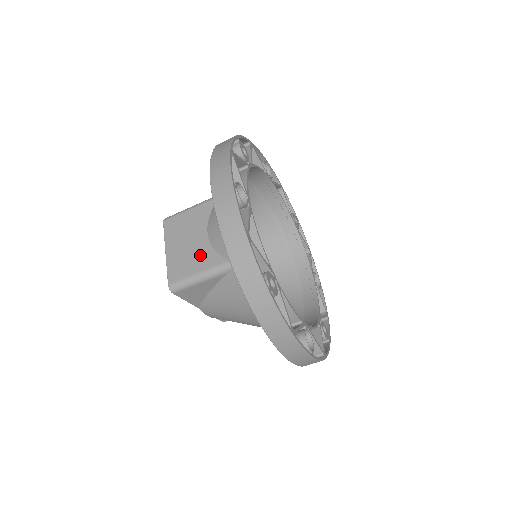
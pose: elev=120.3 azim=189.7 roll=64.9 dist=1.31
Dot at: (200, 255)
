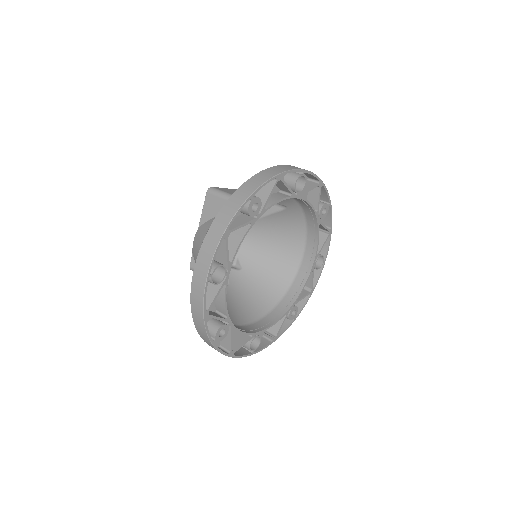
Dot at: occluded
